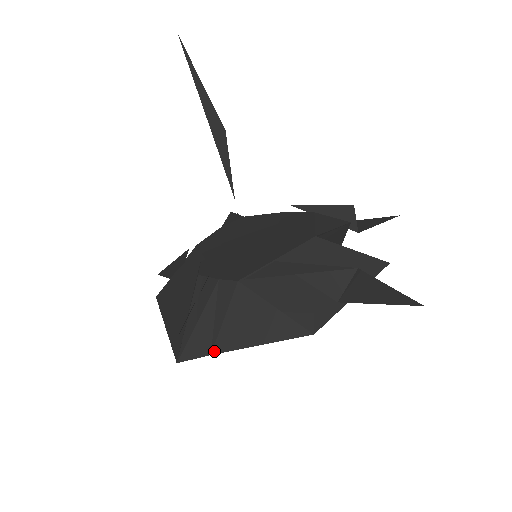
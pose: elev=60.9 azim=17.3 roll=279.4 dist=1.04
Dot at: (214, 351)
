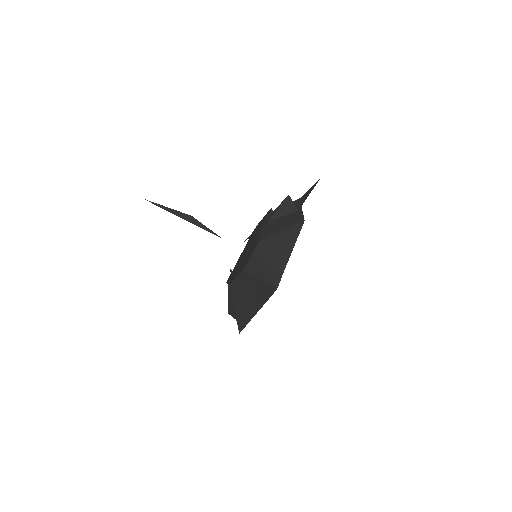
Dot at: (283, 268)
